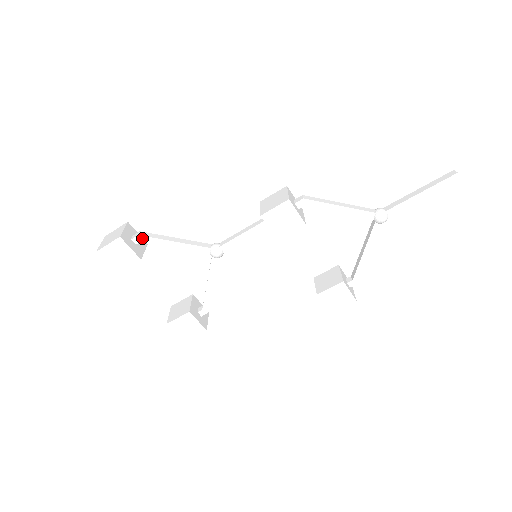
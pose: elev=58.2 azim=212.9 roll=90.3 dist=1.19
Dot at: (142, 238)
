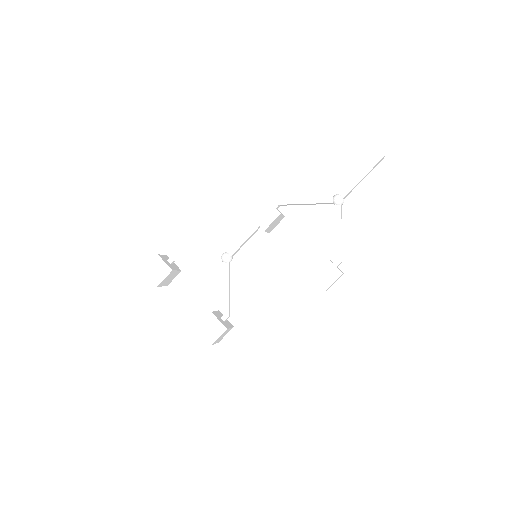
Dot at: (174, 258)
